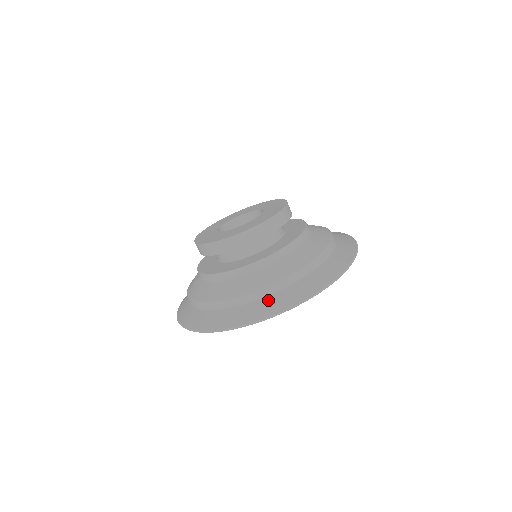
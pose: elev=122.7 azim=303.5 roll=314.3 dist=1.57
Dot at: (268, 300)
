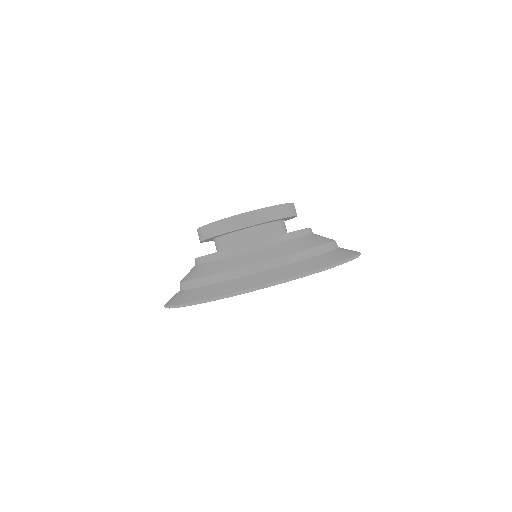
Dot at: (334, 252)
